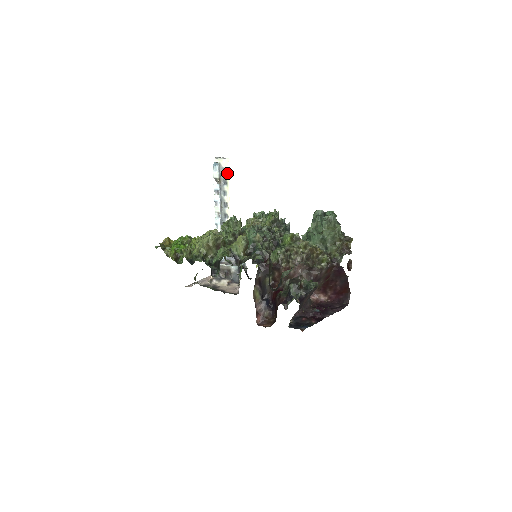
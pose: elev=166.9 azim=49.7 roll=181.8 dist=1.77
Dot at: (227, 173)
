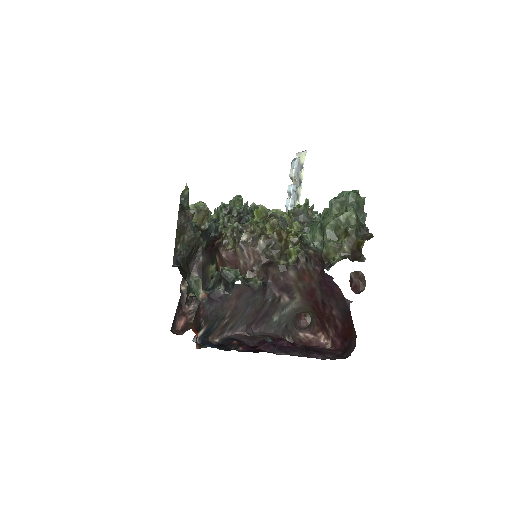
Dot at: (302, 170)
